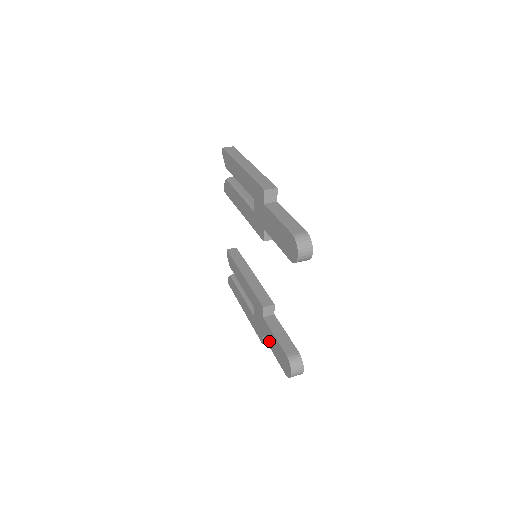
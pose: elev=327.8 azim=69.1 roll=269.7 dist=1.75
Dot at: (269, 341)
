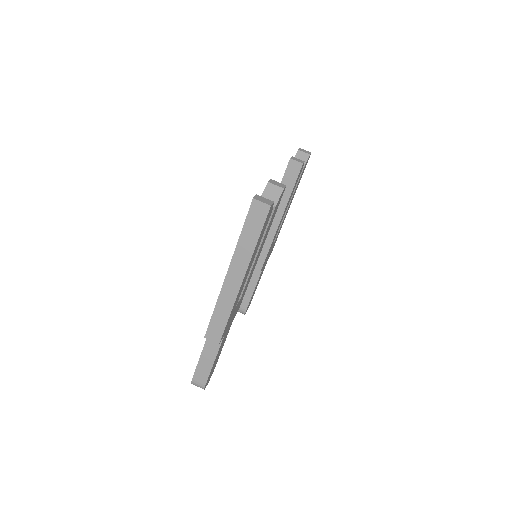
Dot at: occluded
